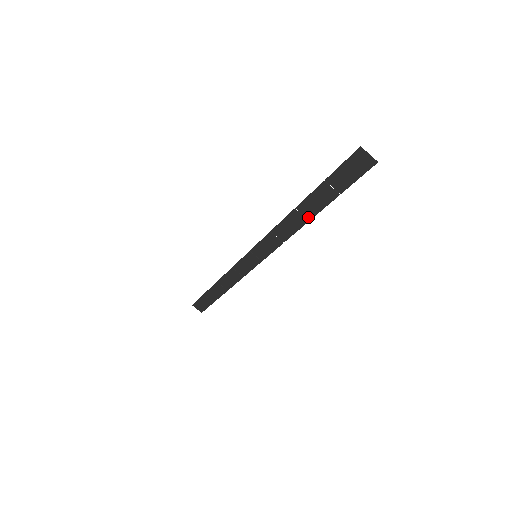
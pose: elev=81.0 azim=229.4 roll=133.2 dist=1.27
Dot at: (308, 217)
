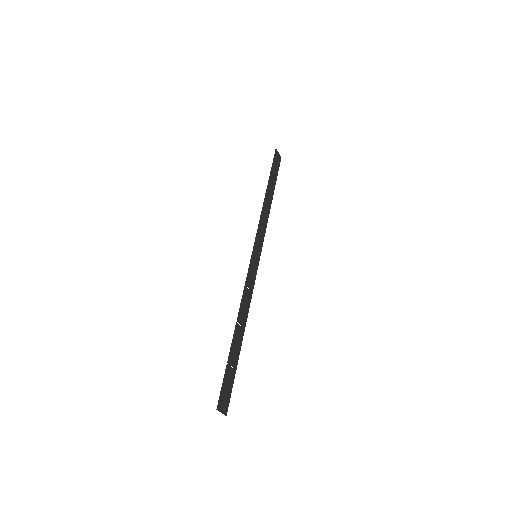
Dot at: (243, 330)
